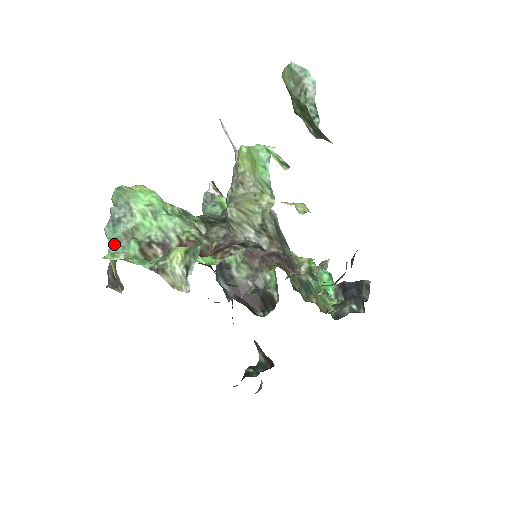
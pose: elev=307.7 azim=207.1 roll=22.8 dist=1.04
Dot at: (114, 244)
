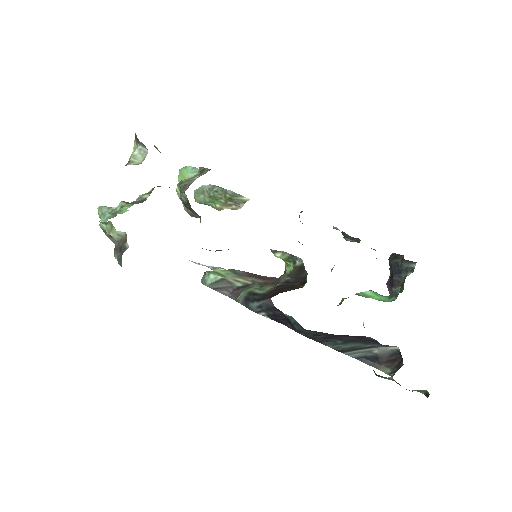
Dot at: (107, 220)
